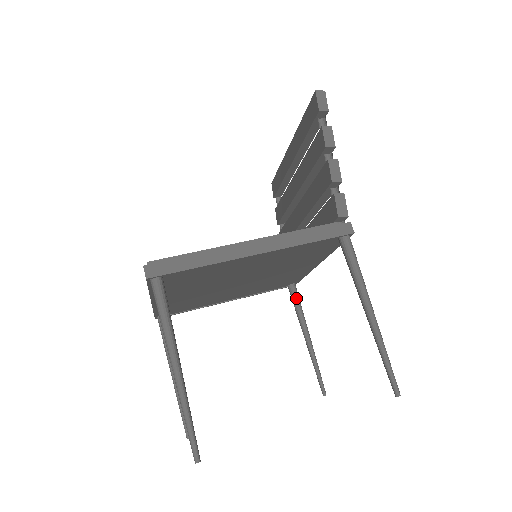
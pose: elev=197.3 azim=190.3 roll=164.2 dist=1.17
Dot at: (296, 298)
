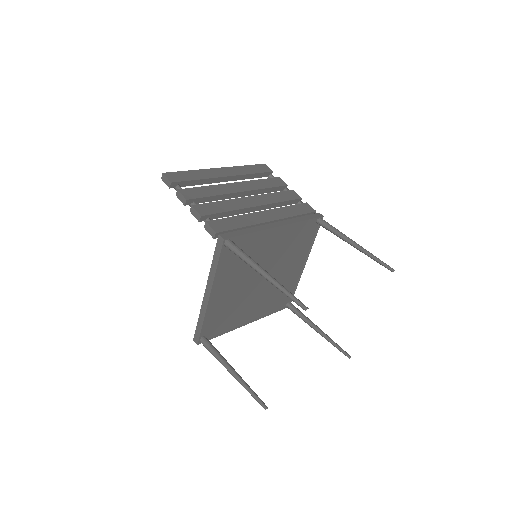
Dot at: (326, 228)
